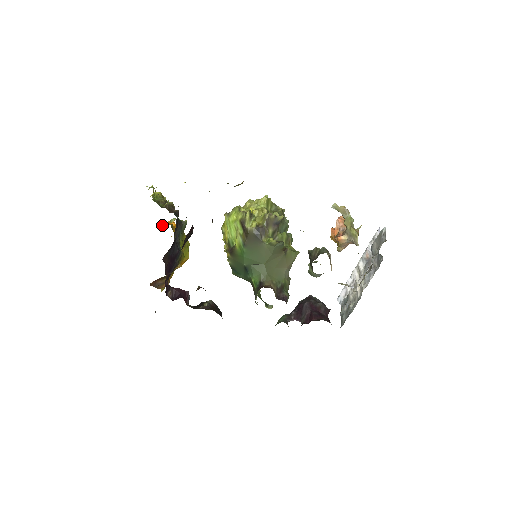
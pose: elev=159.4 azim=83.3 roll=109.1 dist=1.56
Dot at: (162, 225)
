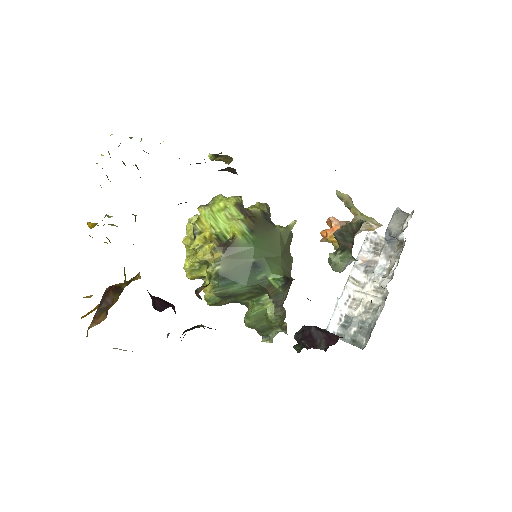
Dot at: (90, 222)
